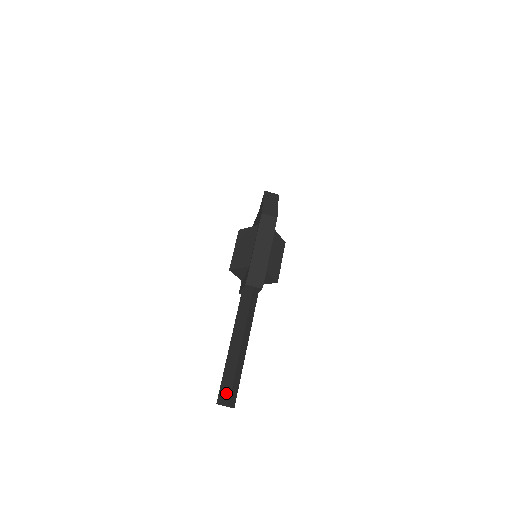
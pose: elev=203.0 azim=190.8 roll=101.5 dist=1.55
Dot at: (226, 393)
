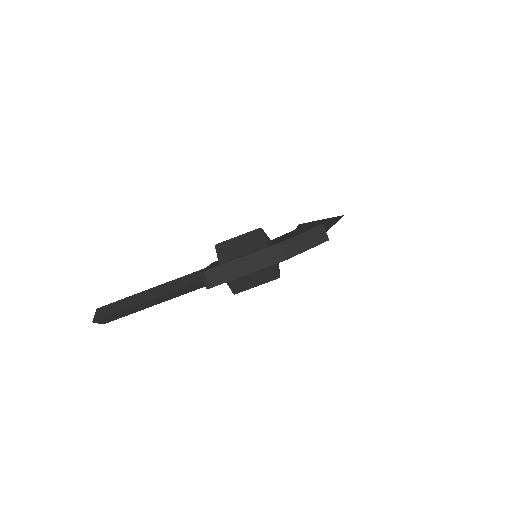
Dot at: (103, 313)
